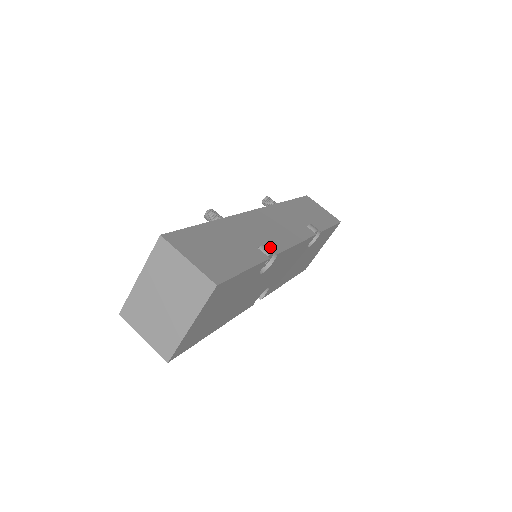
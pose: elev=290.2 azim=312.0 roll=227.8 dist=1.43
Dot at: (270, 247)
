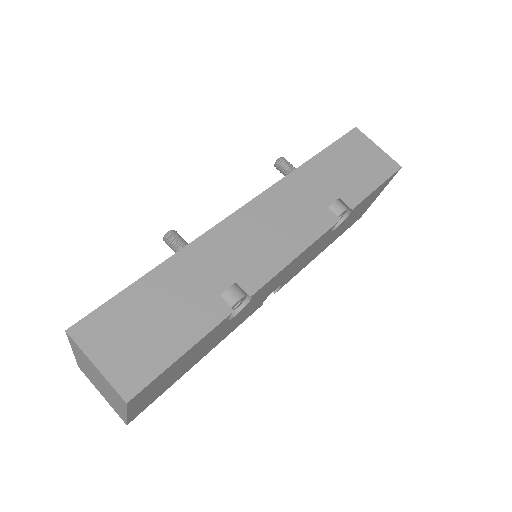
Dot at: (242, 285)
